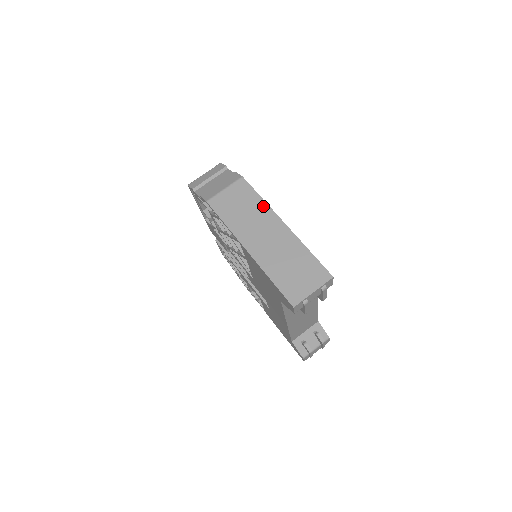
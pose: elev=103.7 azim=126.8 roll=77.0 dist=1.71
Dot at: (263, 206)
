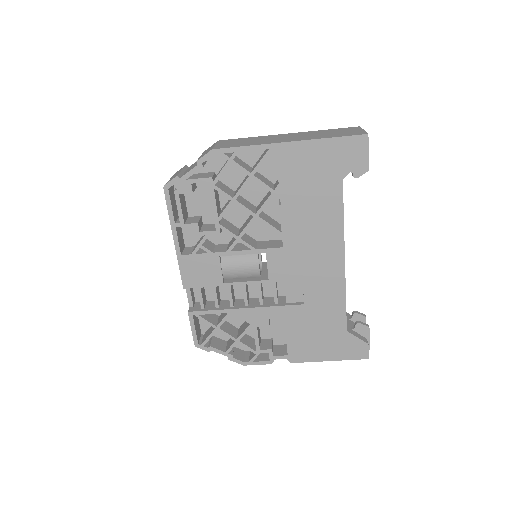
Dot at: (259, 137)
